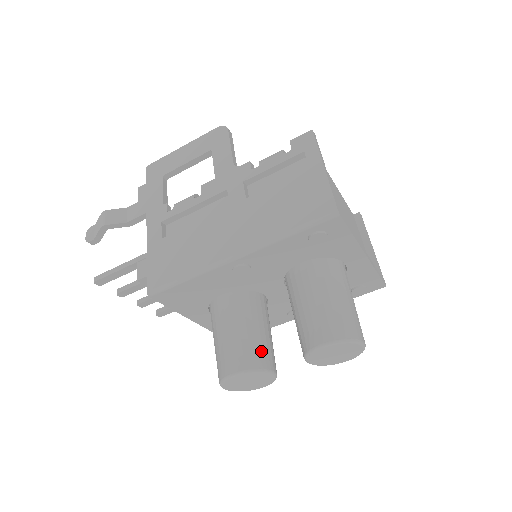
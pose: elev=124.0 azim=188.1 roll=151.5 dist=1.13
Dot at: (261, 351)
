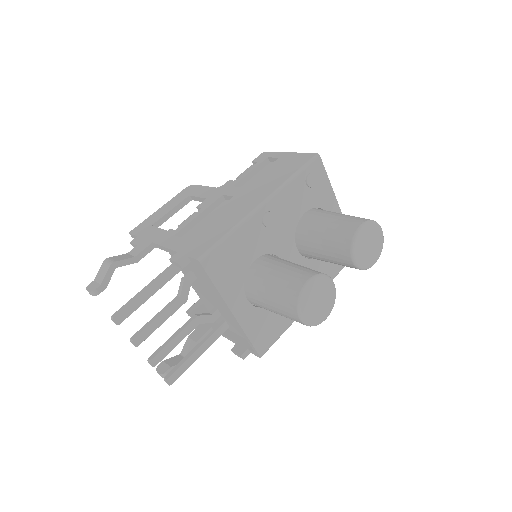
Dot at: (314, 270)
